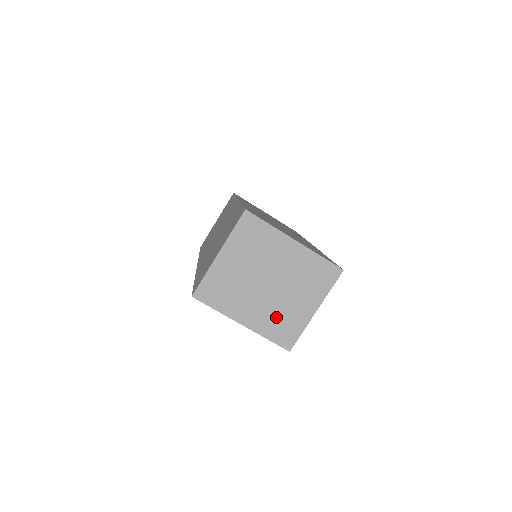
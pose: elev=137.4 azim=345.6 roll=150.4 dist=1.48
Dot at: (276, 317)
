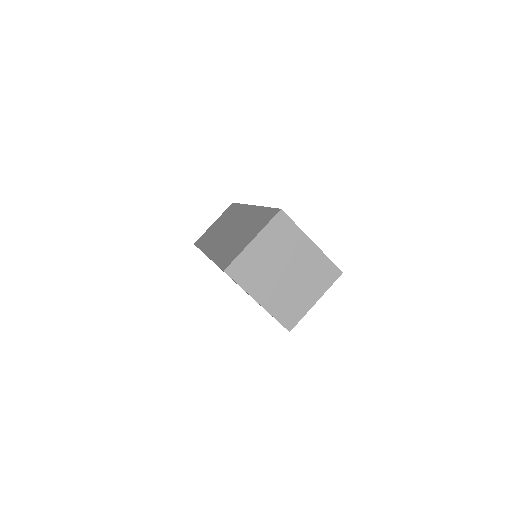
Dot at: (285, 301)
